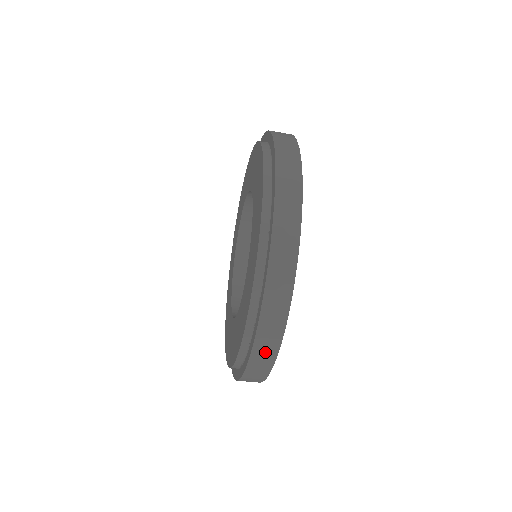
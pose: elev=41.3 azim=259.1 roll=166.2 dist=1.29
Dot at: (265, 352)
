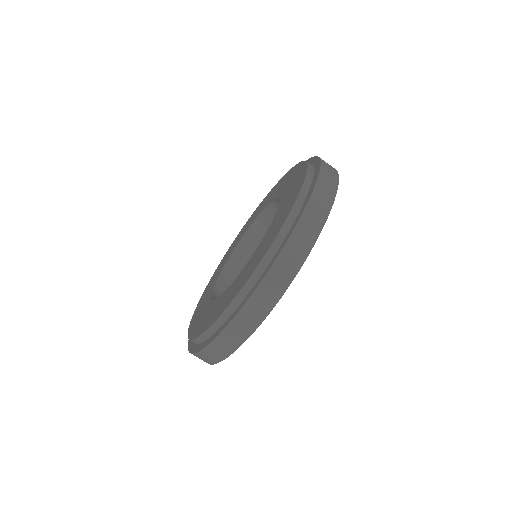
Dot at: (257, 309)
